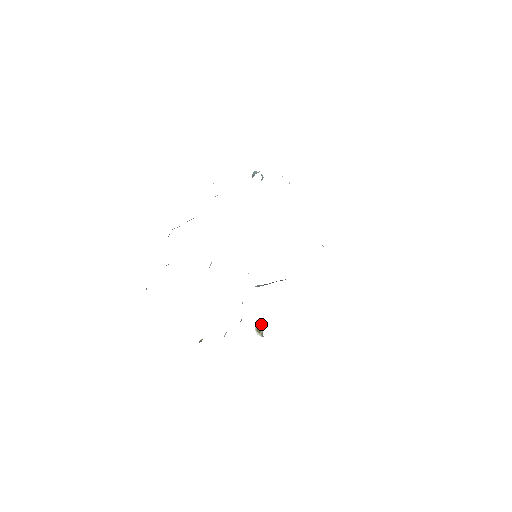
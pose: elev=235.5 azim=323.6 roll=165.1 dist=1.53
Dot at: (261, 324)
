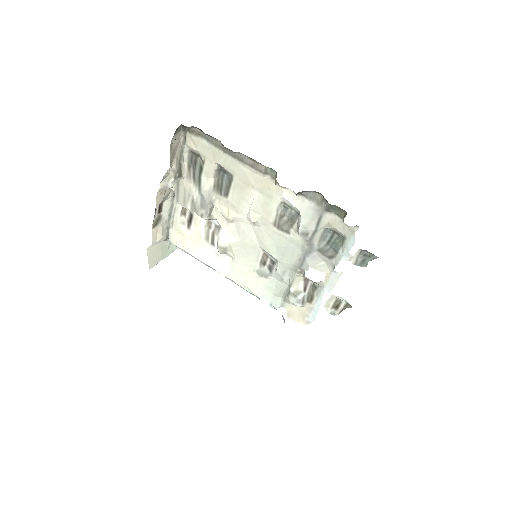
Dot at: (334, 313)
